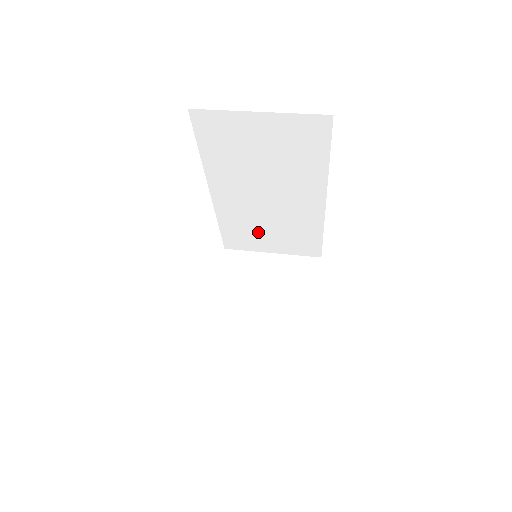
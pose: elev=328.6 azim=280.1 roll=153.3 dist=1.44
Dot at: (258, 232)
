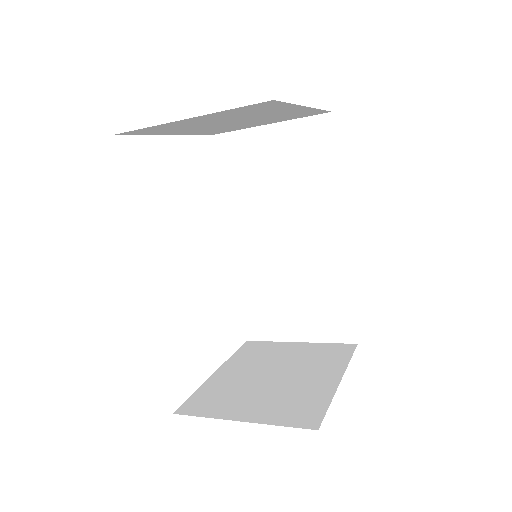
Dot at: (280, 303)
